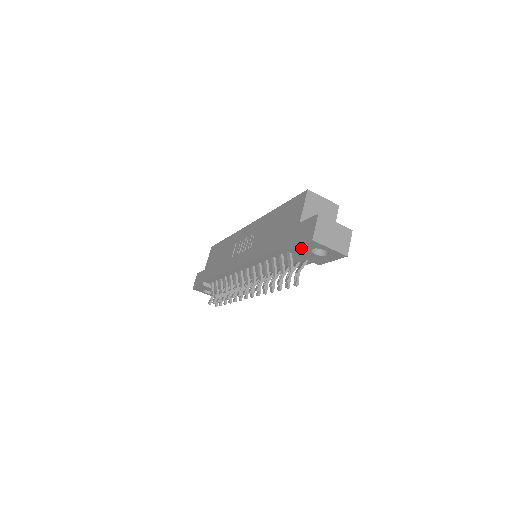
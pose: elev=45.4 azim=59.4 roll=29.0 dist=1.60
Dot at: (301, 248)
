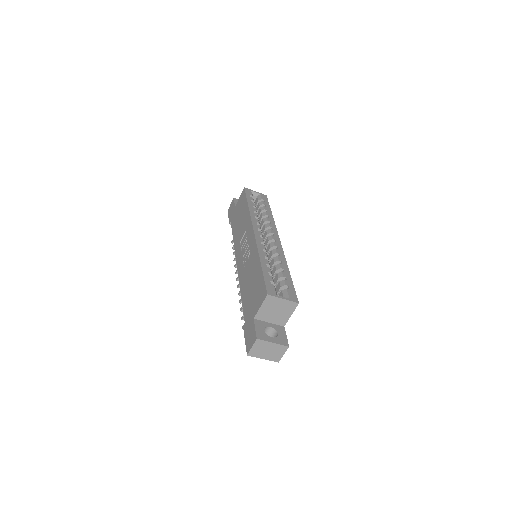
Dot at: occluded
